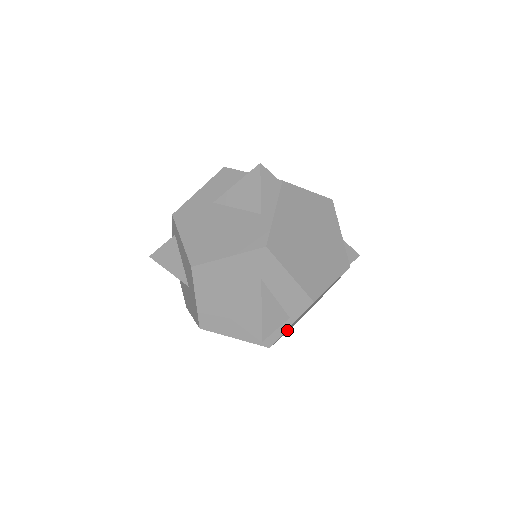
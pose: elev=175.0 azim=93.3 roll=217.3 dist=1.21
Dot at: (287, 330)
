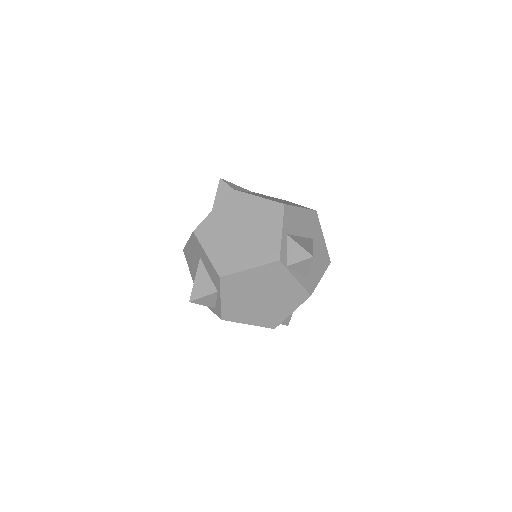
Dot at: (245, 313)
